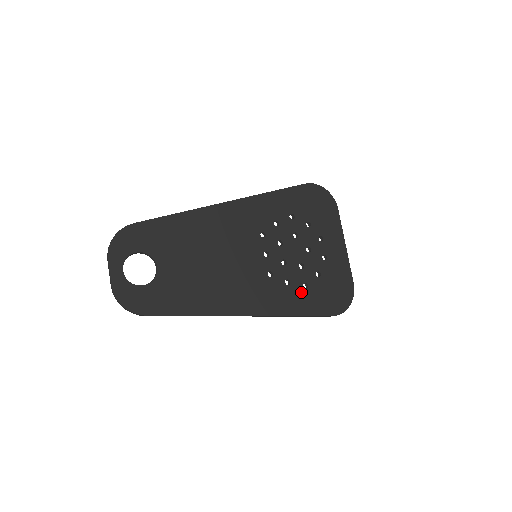
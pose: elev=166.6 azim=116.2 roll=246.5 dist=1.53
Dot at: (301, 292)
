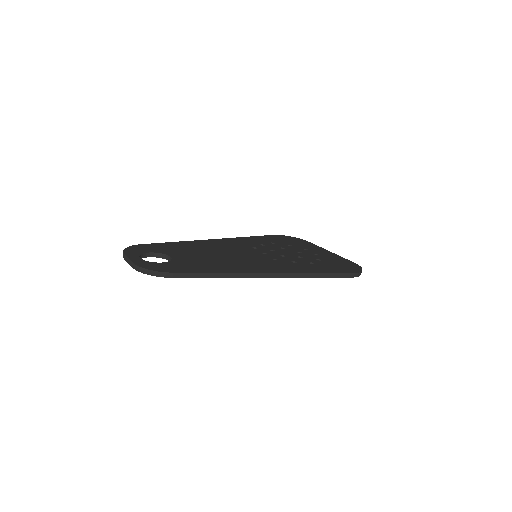
Dot at: (310, 265)
